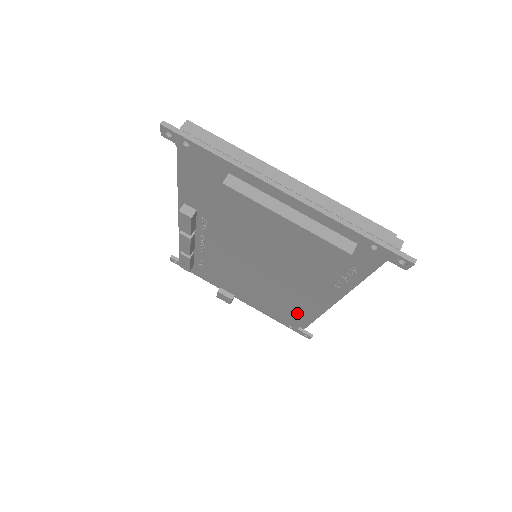
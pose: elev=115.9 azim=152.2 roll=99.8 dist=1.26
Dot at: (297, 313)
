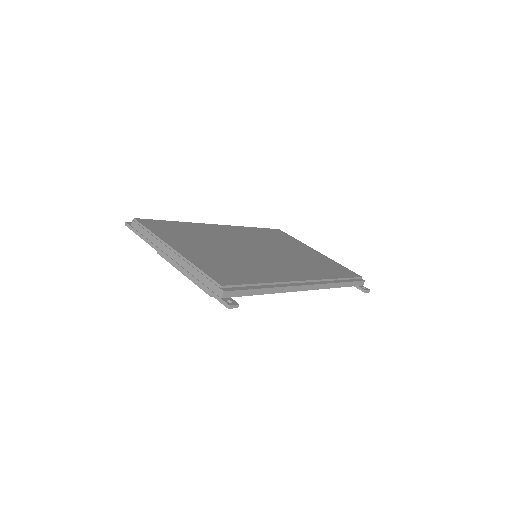
Dot at: occluded
